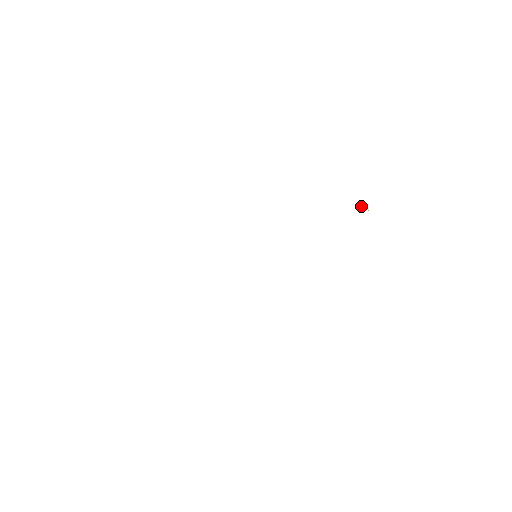
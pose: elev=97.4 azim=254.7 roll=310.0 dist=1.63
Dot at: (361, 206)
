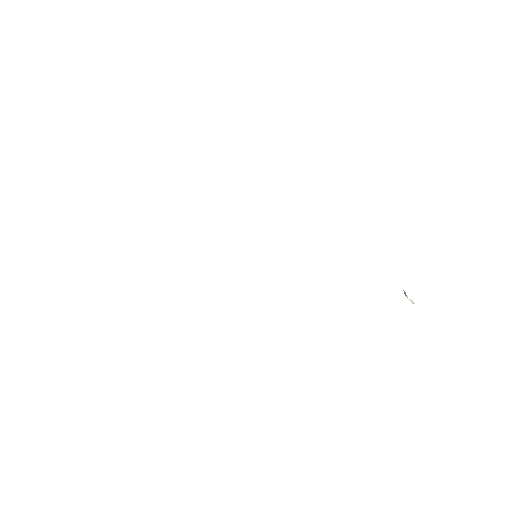
Dot at: occluded
